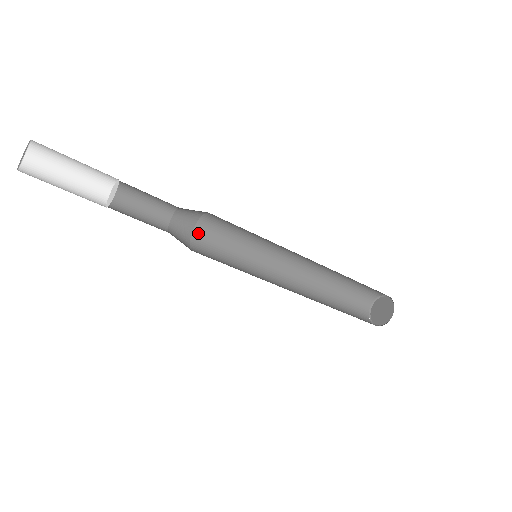
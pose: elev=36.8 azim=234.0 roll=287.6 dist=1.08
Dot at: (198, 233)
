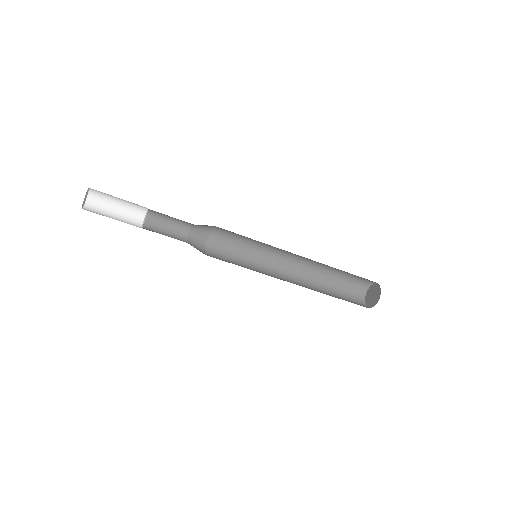
Dot at: (211, 242)
